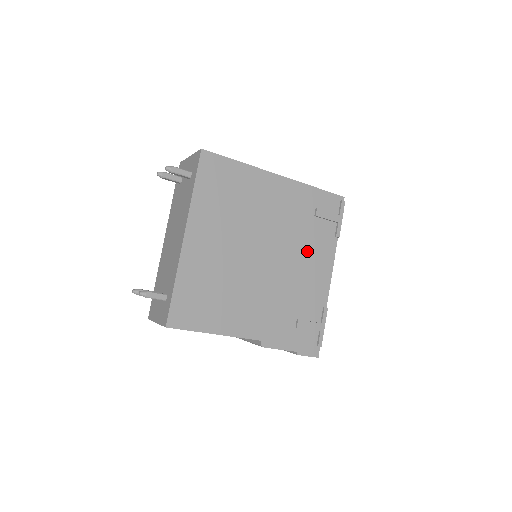
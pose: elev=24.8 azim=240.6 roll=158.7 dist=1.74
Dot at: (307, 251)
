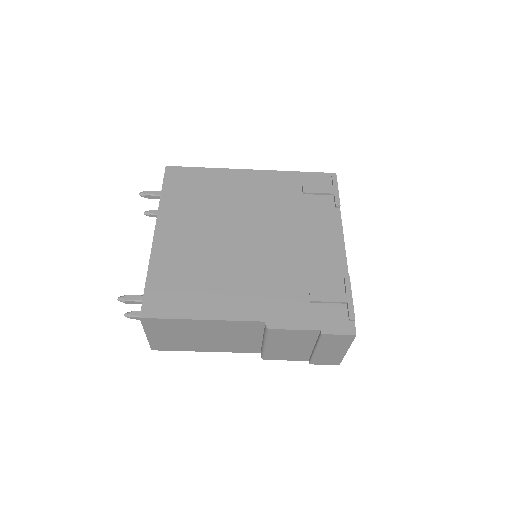
Dot at: (303, 225)
